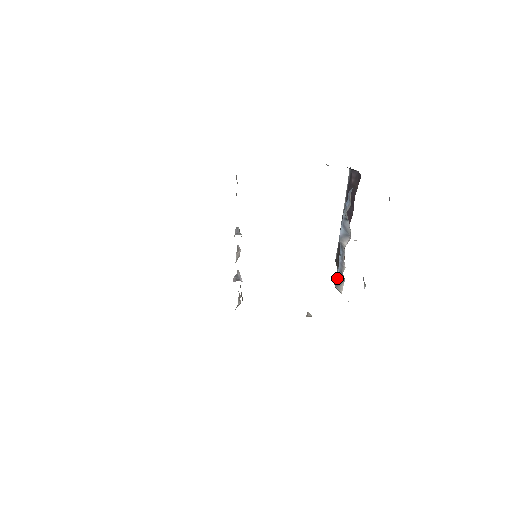
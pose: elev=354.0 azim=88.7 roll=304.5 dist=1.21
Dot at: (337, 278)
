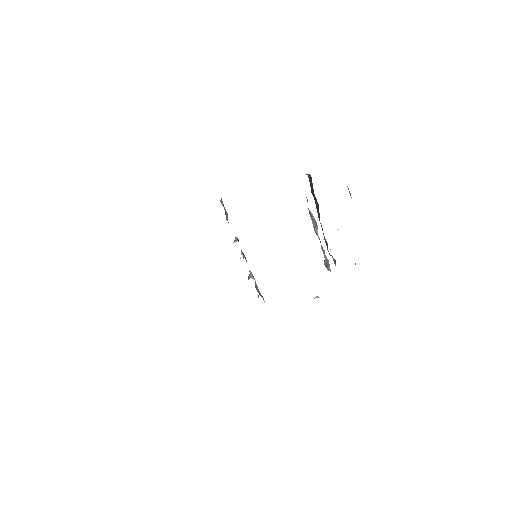
Dot at: (325, 262)
